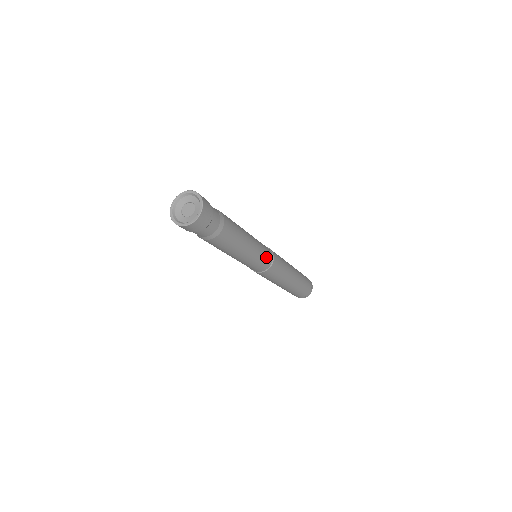
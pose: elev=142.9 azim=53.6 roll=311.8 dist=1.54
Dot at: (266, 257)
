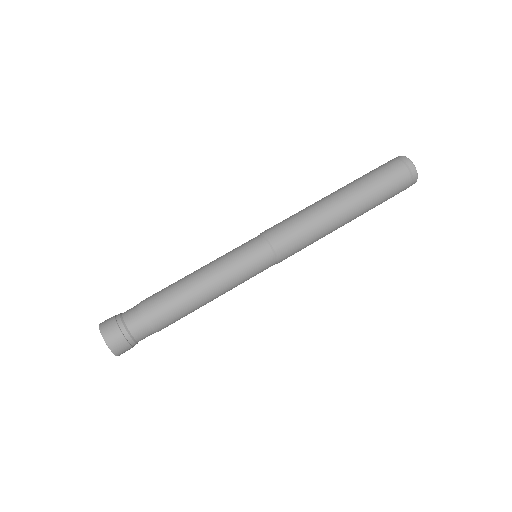
Dot at: (260, 270)
